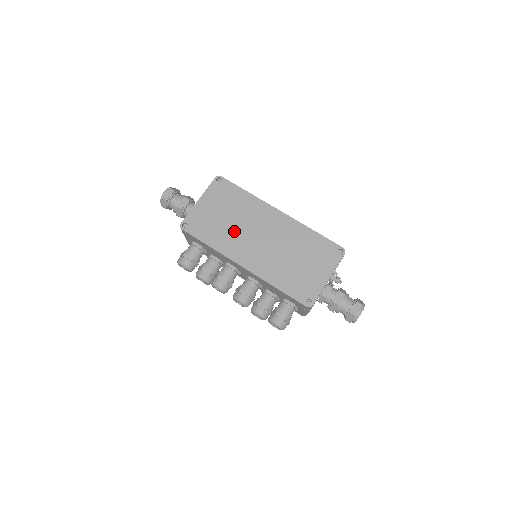
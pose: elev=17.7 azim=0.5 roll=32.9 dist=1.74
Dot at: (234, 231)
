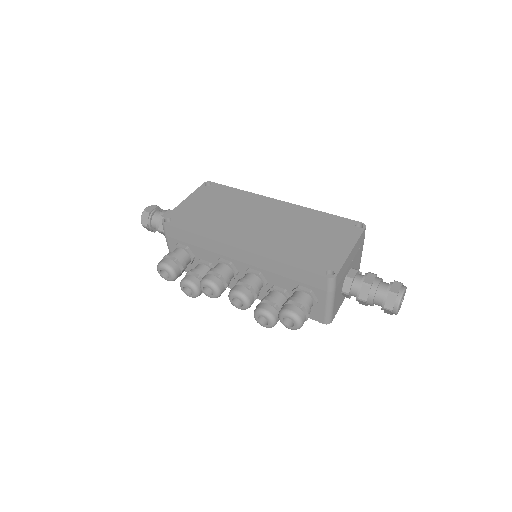
Dot at: (227, 220)
